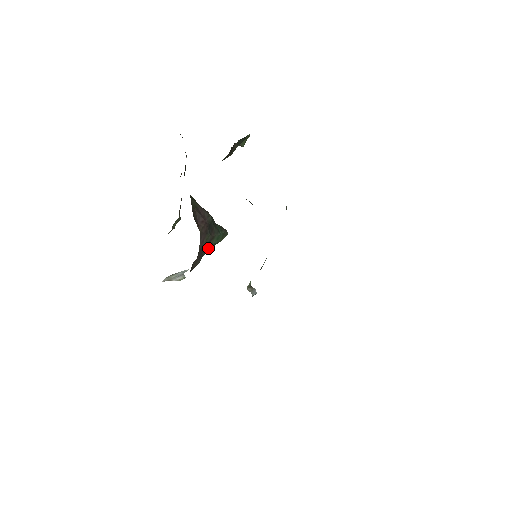
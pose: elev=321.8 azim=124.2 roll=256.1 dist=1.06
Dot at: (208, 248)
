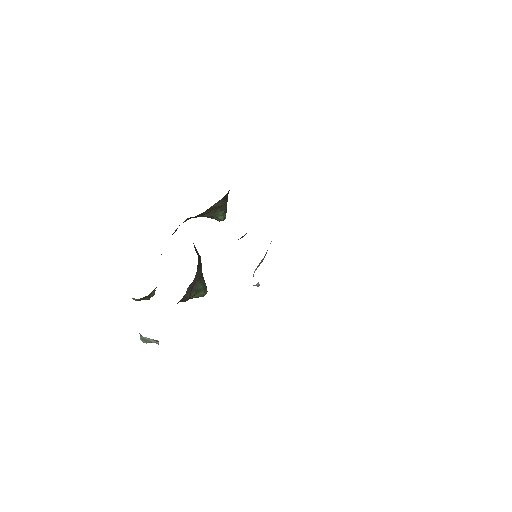
Dot at: (196, 288)
